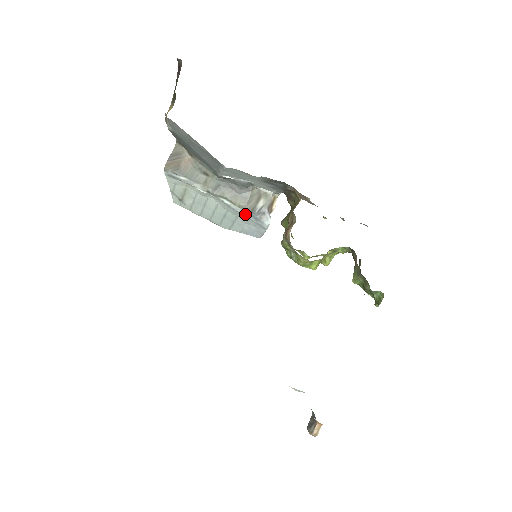
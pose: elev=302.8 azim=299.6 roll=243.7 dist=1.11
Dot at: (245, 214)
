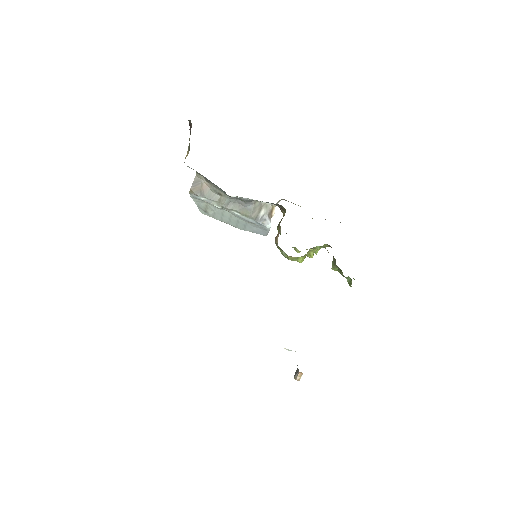
Dot at: (251, 221)
